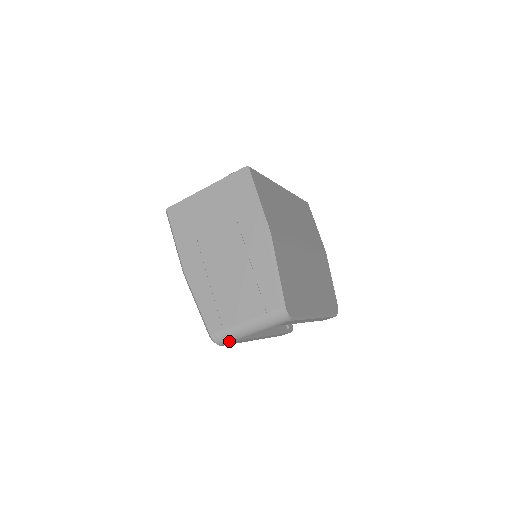
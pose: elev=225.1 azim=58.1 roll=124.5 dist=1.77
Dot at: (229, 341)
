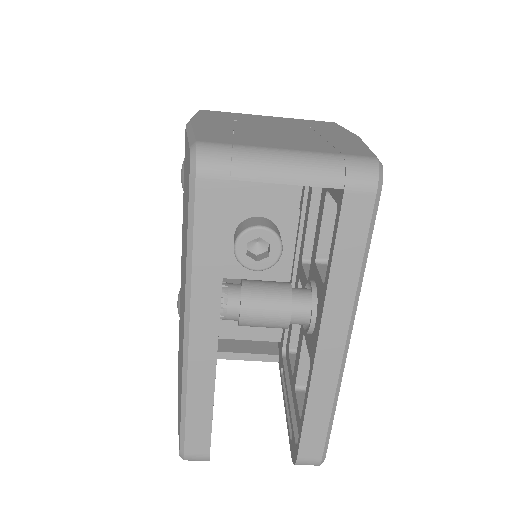
Dot at: (226, 169)
